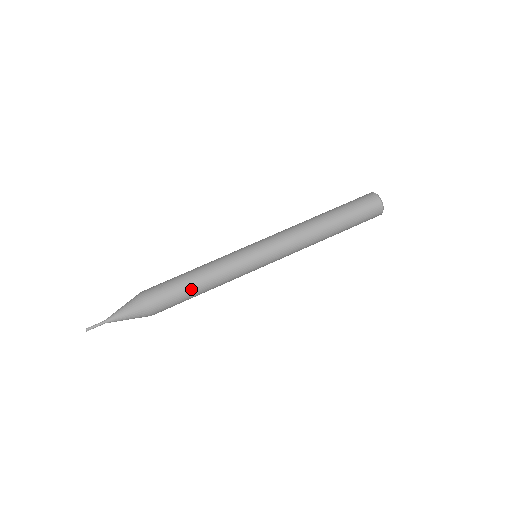
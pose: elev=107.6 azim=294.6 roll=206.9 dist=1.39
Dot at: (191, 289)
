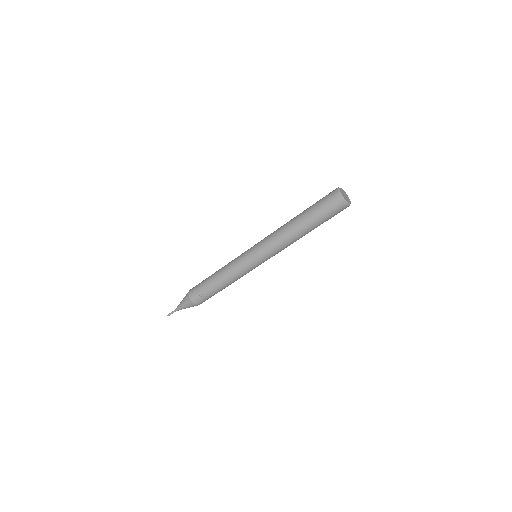
Dot at: (221, 290)
